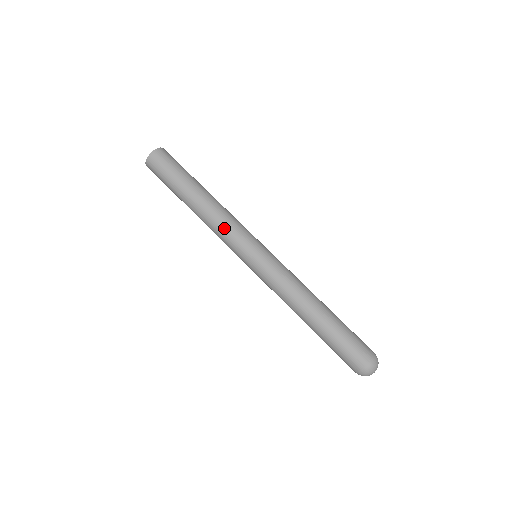
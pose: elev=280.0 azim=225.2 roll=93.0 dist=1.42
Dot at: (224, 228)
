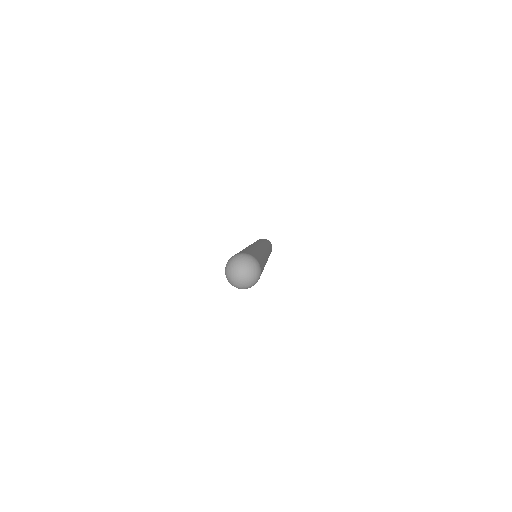
Dot at: occluded
